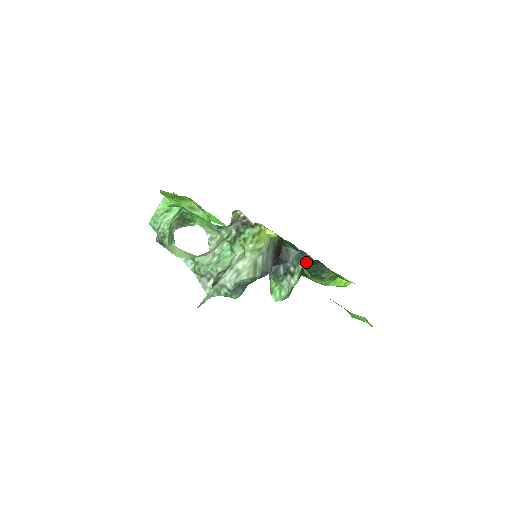
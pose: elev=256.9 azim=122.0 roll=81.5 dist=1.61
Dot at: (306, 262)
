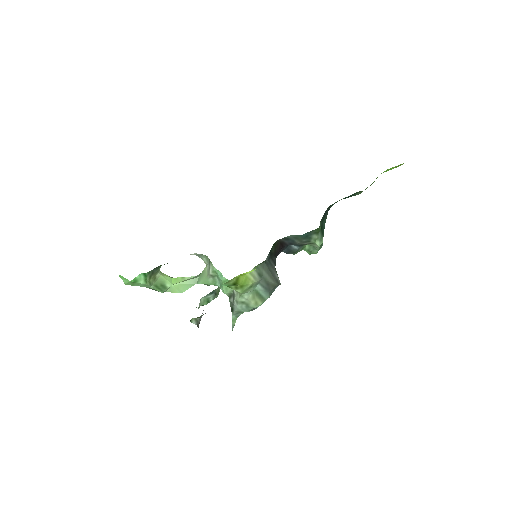
Dot at: (322, 217)
